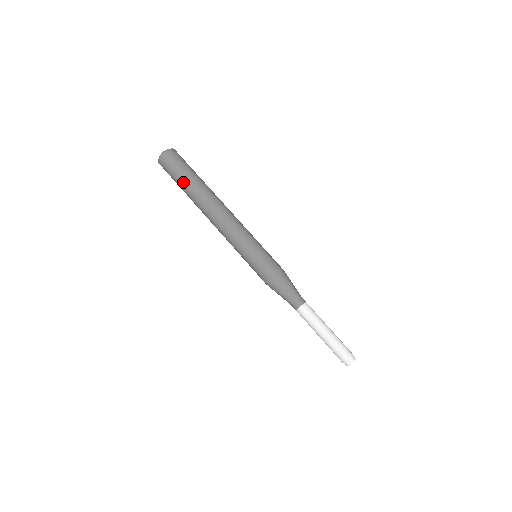
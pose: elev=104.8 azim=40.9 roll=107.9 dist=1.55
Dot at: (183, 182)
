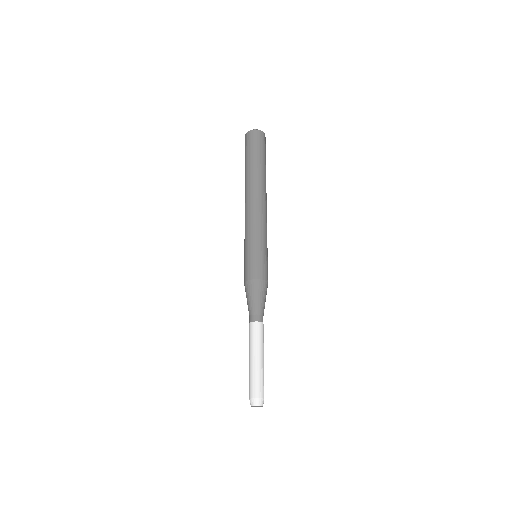
Dot at: (253, 159)
